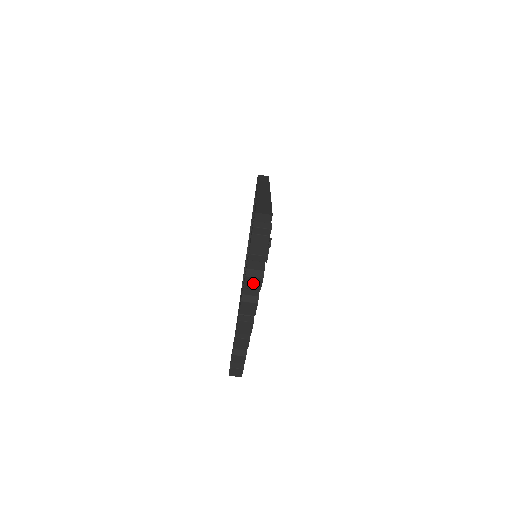
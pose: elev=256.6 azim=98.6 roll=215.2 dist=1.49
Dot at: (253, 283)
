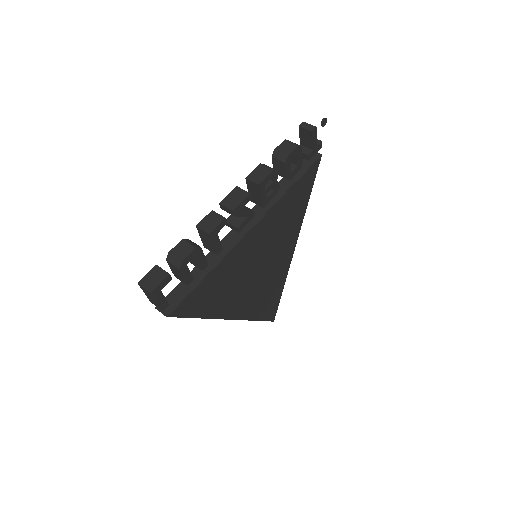
Dot at: (286, 147)
